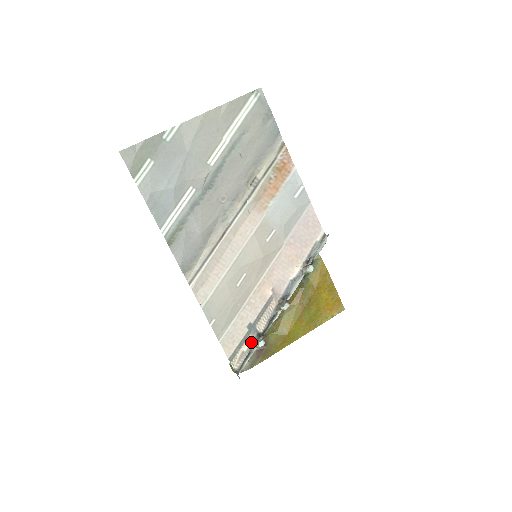
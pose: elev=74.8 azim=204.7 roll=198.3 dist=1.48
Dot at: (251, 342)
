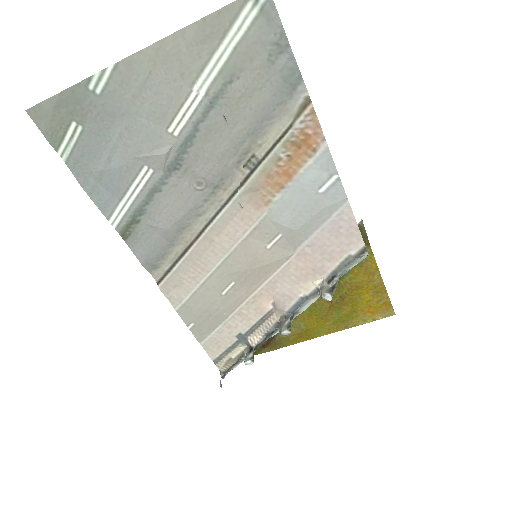
Dot at: (241, 351)
